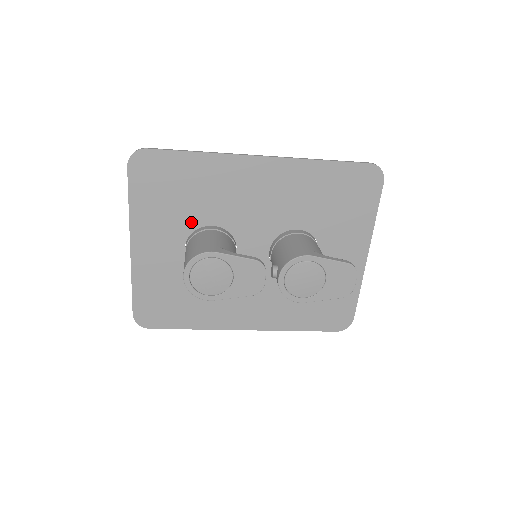
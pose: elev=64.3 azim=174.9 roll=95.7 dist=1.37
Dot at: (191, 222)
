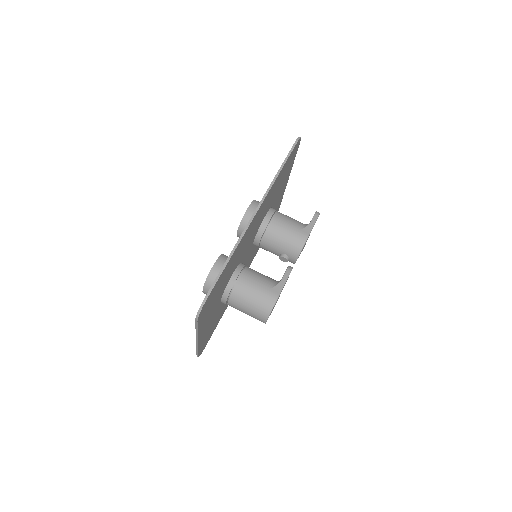
Dot at: (224, 288)
